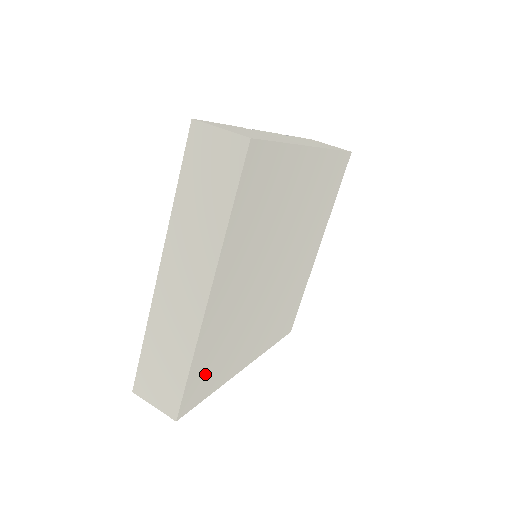
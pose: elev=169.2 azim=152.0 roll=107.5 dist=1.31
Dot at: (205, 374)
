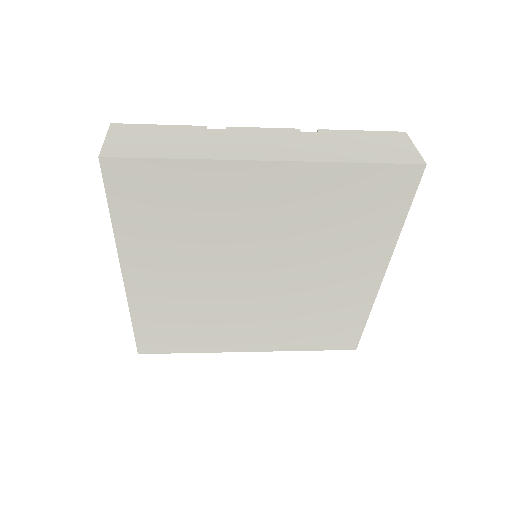
Dot at: (164, 334)
